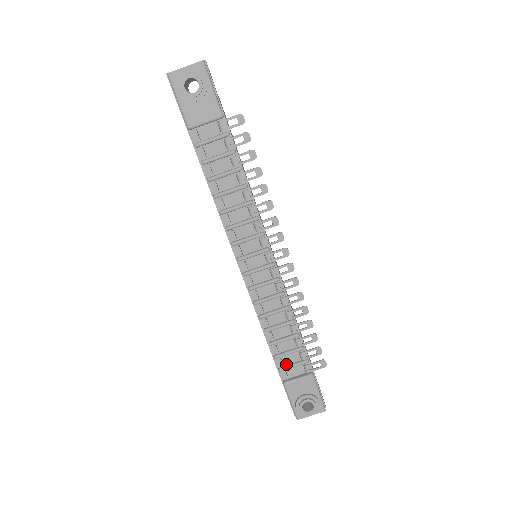
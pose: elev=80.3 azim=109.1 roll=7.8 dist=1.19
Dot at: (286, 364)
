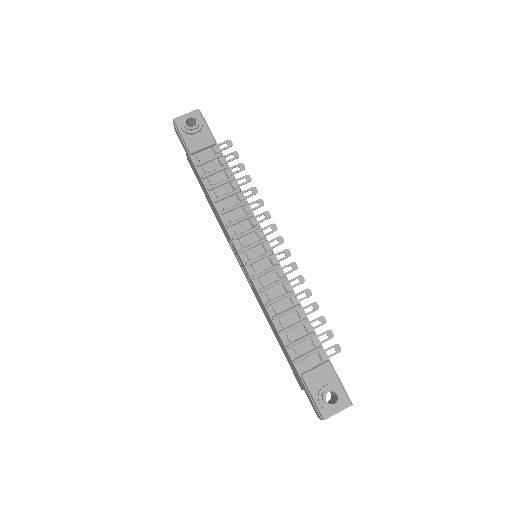
Dot at: (300, 354)
